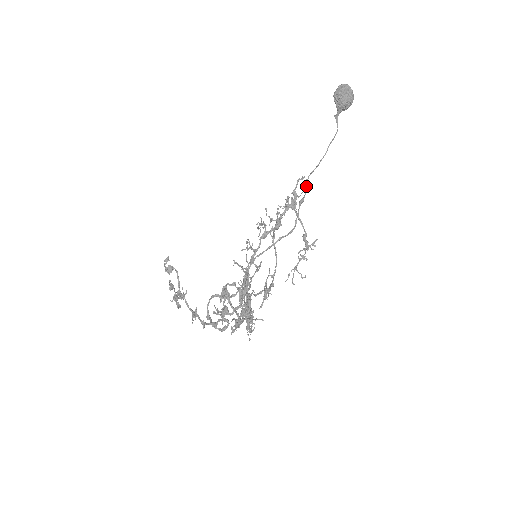
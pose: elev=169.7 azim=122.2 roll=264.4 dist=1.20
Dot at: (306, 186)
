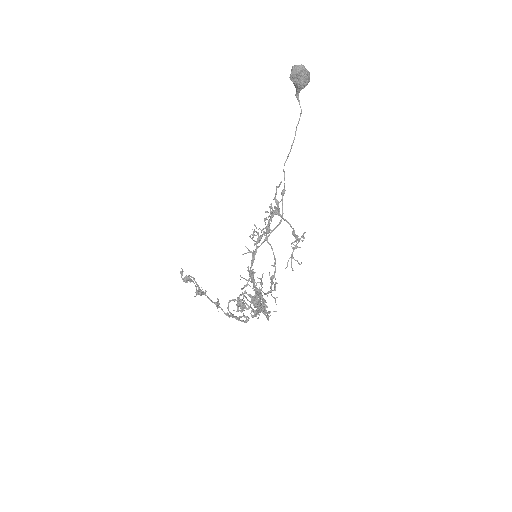
Dot at: (284, 191)
